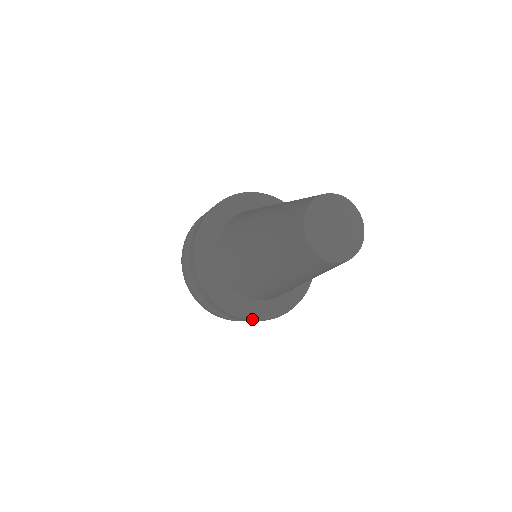
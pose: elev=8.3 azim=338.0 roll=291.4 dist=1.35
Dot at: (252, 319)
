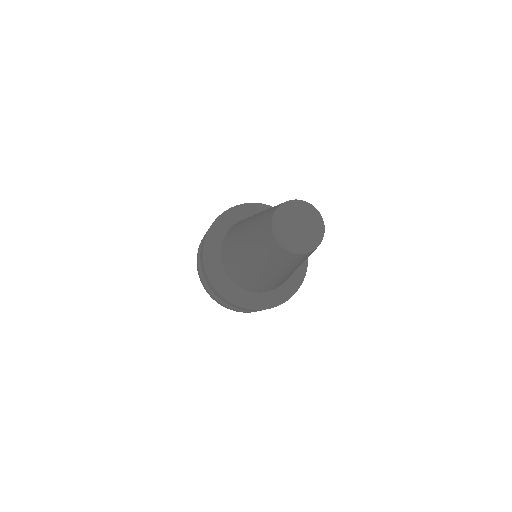
Dot at: (227, 298)
